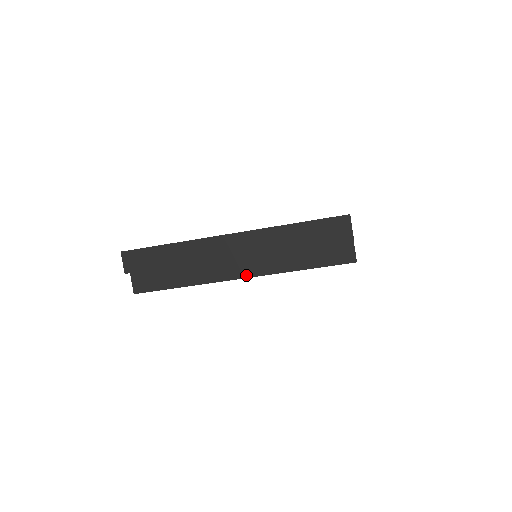
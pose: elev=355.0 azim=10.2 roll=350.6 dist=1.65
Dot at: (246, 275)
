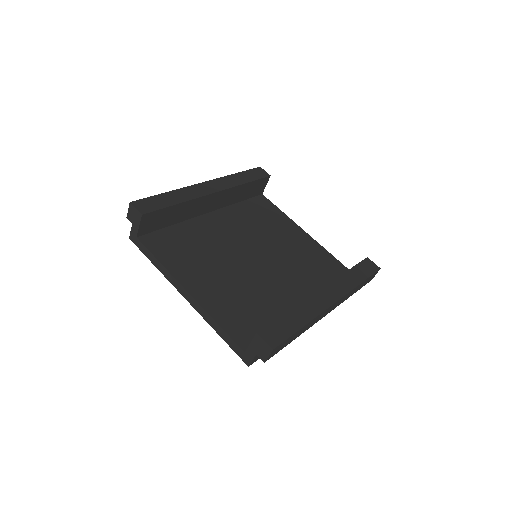
Dot at: occluded
